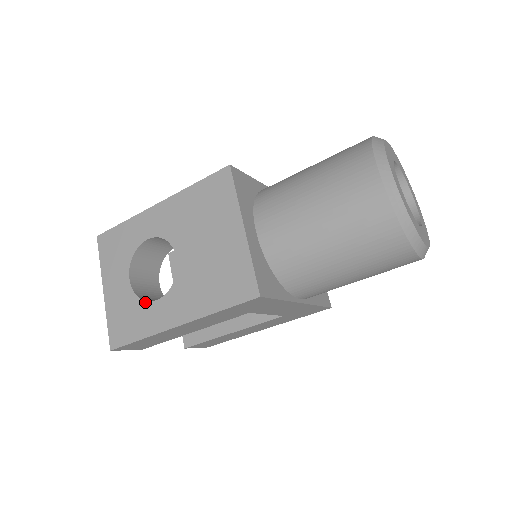
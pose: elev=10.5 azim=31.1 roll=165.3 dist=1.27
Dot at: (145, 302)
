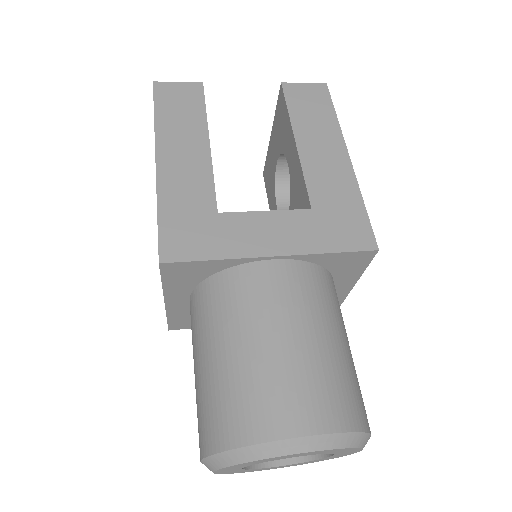
Dot at: occluded
